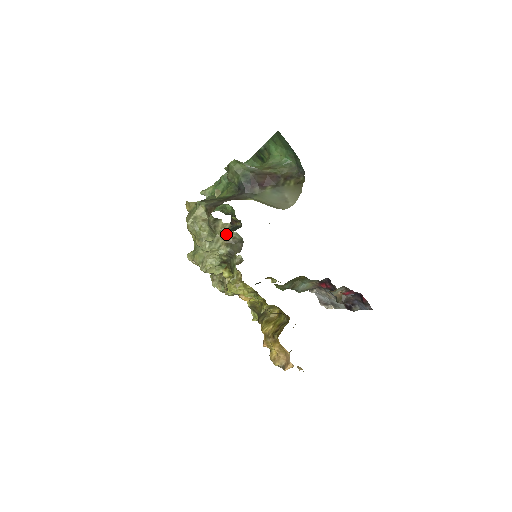
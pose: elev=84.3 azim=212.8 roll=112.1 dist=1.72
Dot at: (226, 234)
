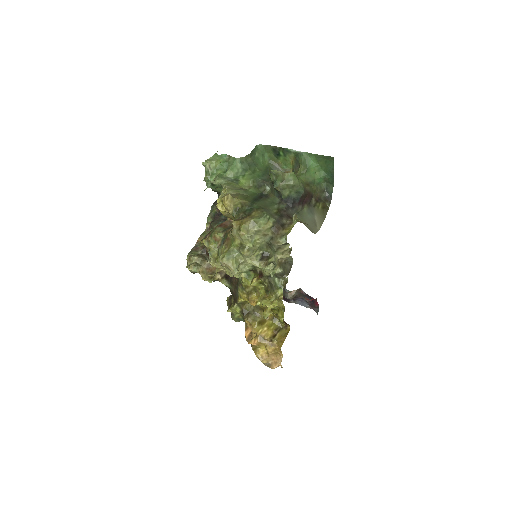
Dot at: (285, 257)
